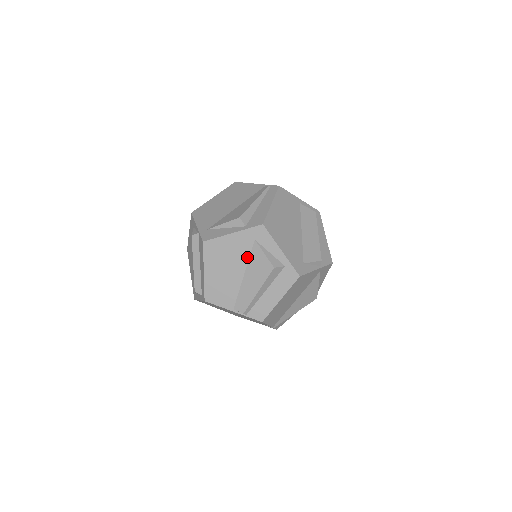
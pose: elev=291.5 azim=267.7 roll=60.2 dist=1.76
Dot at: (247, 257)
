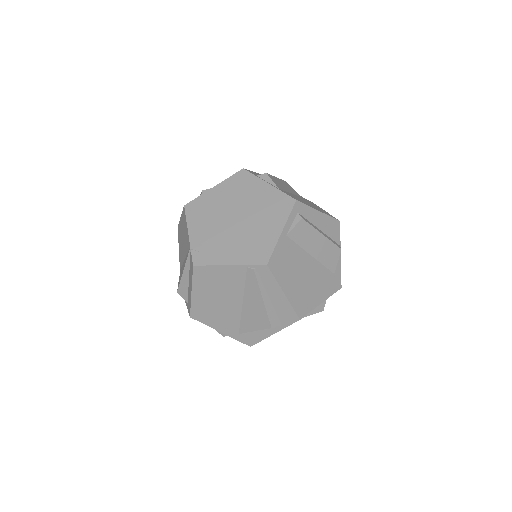
Dot at: occluded
